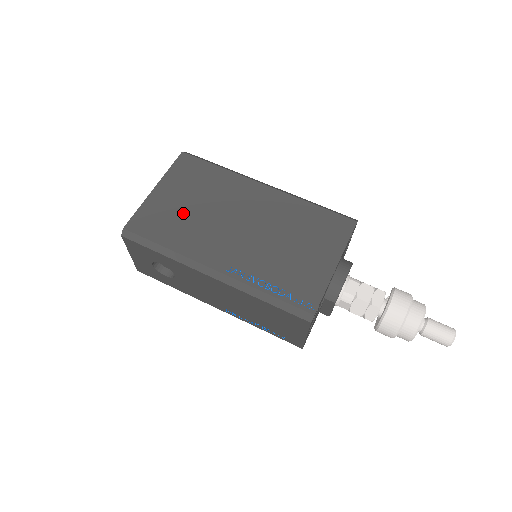
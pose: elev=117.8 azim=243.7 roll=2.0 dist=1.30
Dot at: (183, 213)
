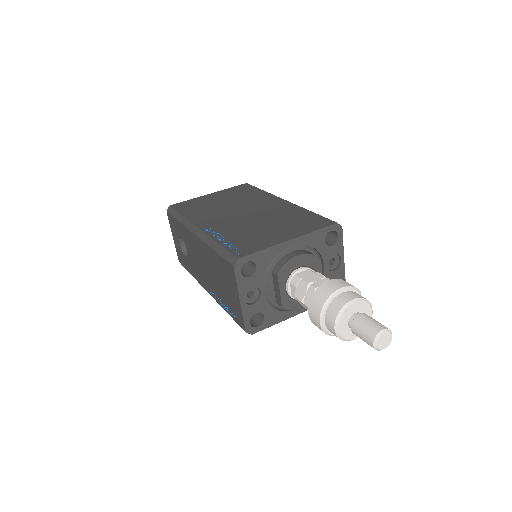
Dot at: (212, 204)
